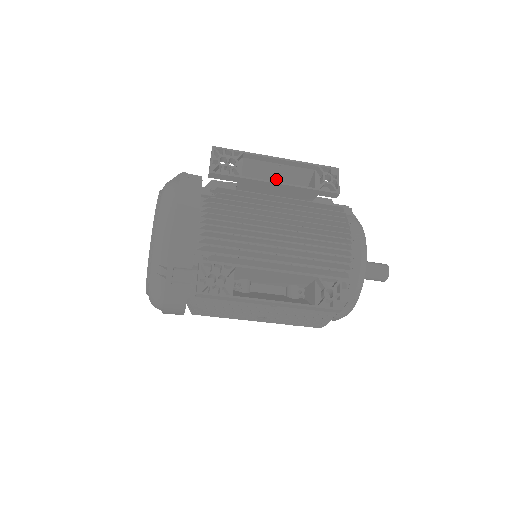
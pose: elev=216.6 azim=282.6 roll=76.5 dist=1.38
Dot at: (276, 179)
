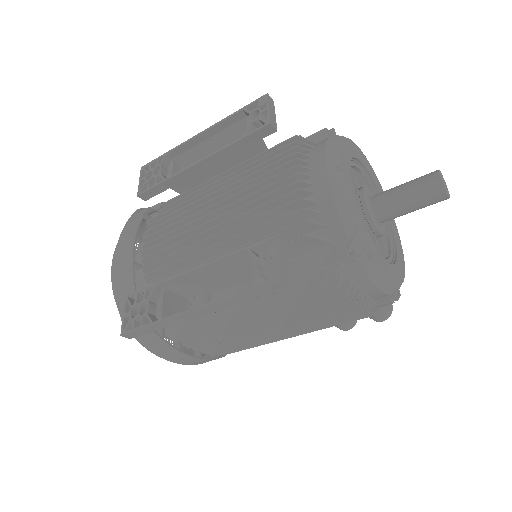
Dot at: occluded
